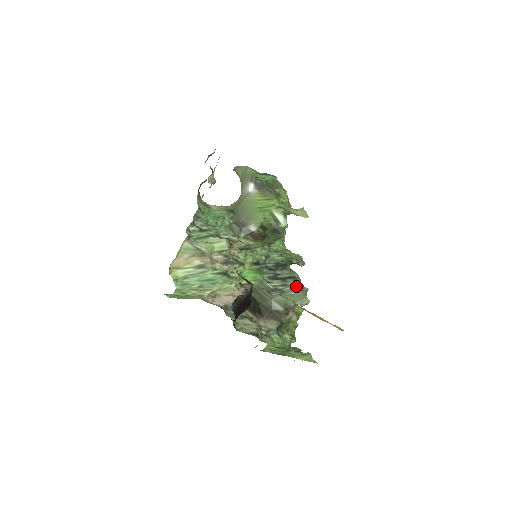
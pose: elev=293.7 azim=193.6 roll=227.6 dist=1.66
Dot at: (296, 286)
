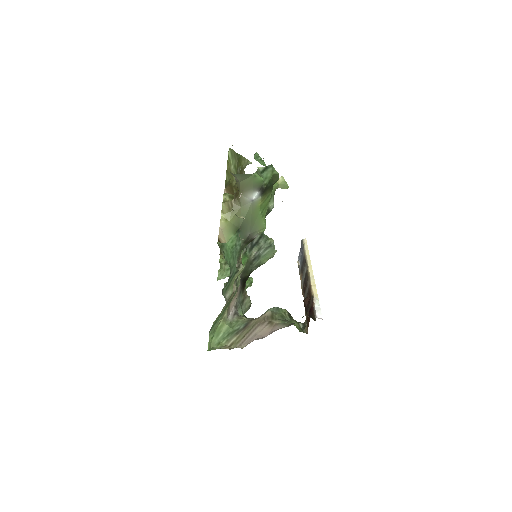
Dot at: (266, 244)
